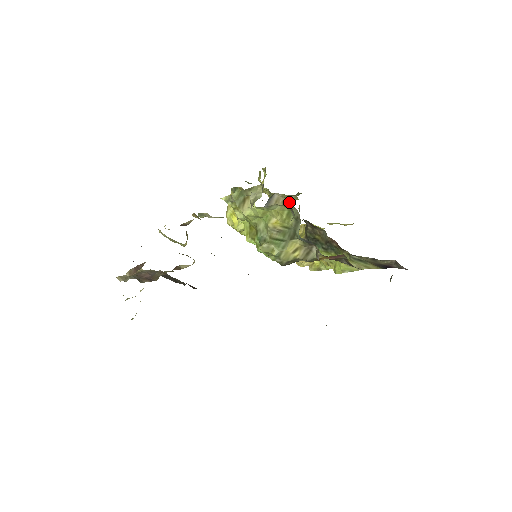
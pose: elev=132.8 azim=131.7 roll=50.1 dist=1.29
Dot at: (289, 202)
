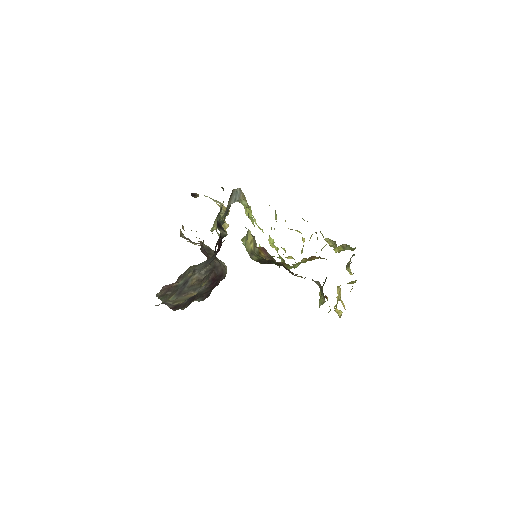
Dot at: (245, 197)
